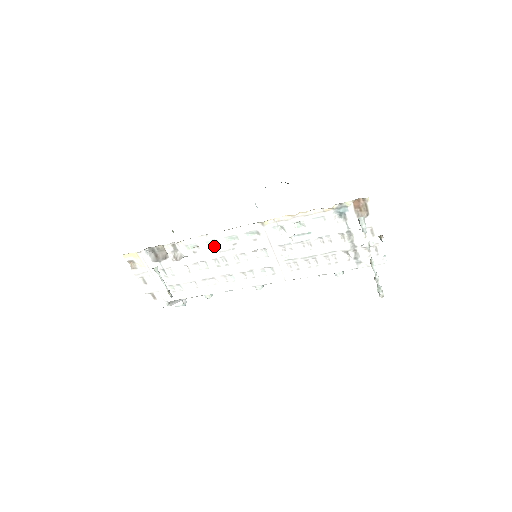
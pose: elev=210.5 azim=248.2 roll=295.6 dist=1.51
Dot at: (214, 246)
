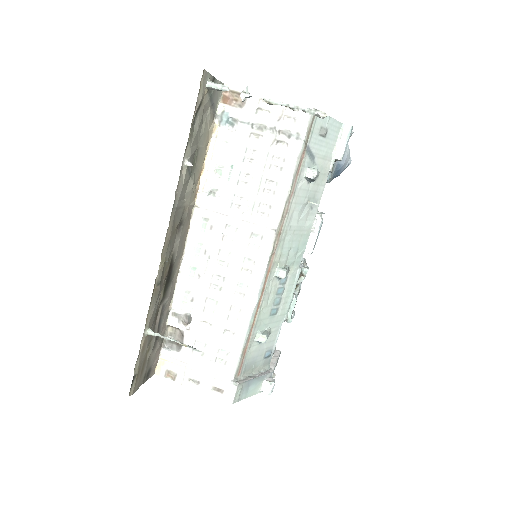
Dot at: (196, 275)
